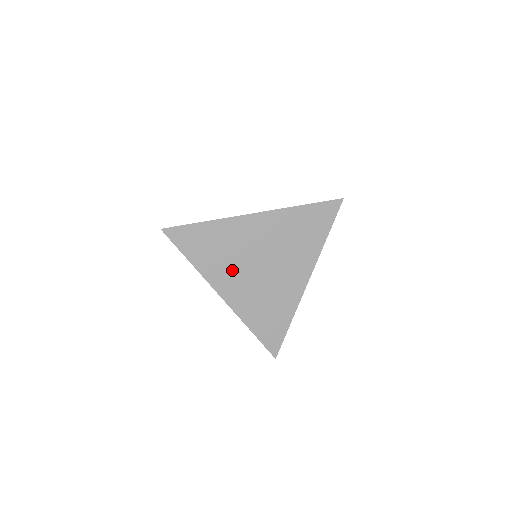
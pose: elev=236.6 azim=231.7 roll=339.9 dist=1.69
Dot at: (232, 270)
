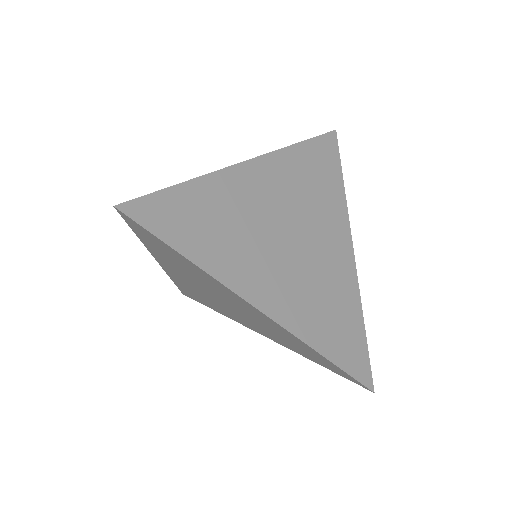
Dot at: (256, 257)
